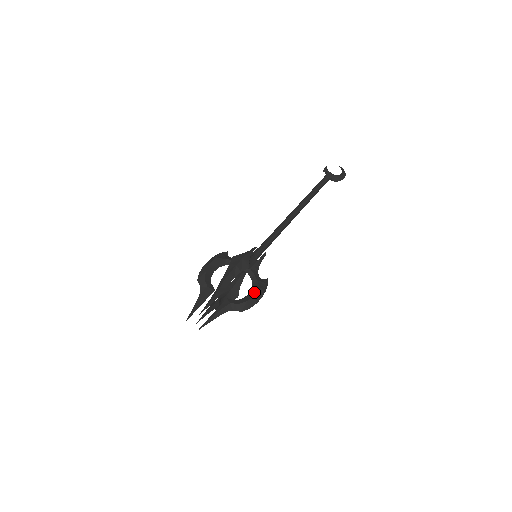
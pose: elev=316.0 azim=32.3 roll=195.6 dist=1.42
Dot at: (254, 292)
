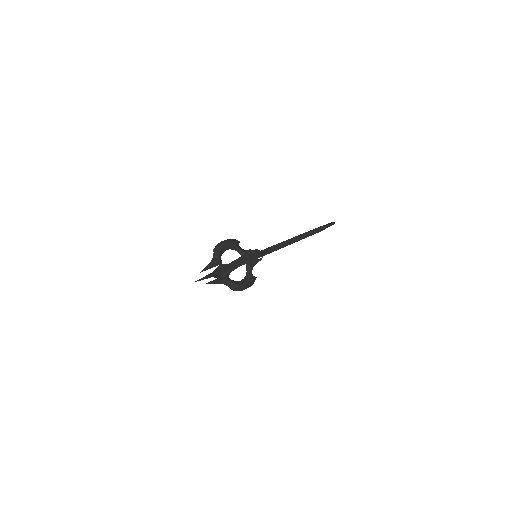
Dot at: occluded
